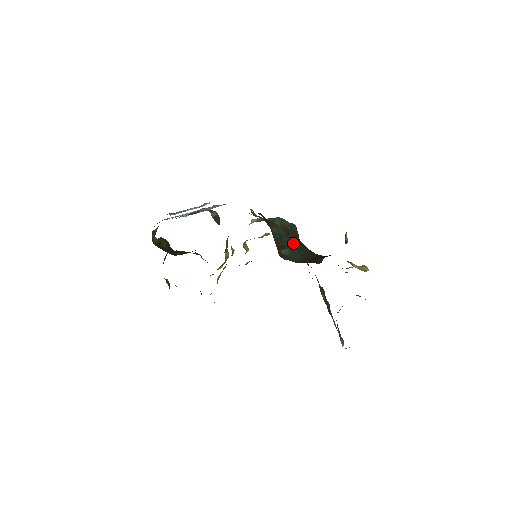
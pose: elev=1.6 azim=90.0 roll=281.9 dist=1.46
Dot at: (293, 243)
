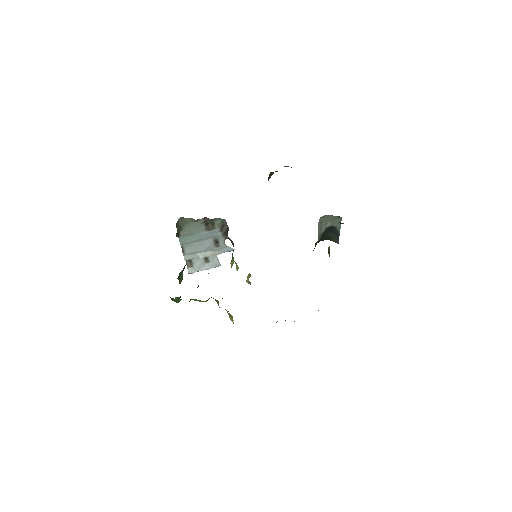
Dot at: occluded
